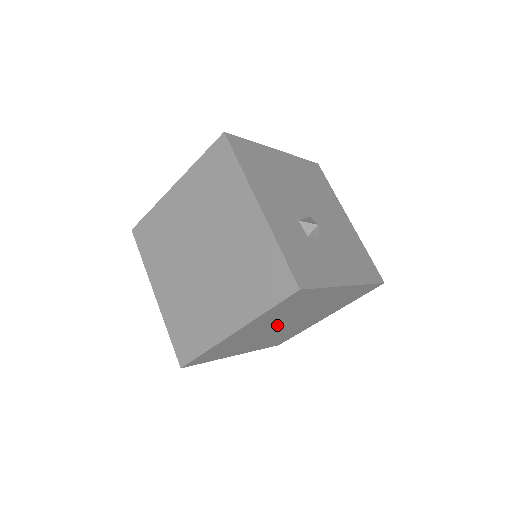
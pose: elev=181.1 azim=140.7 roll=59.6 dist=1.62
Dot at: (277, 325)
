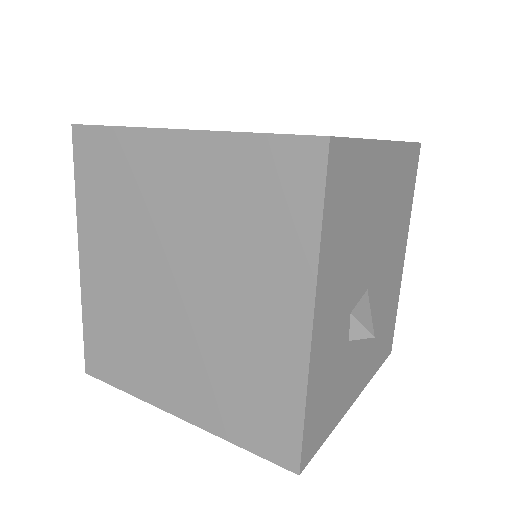
Dot at: occluded
